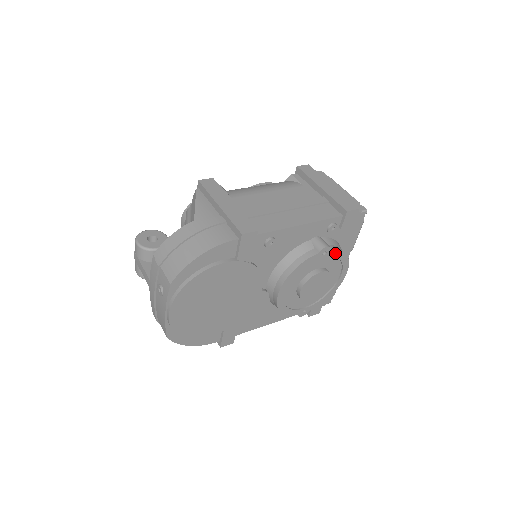
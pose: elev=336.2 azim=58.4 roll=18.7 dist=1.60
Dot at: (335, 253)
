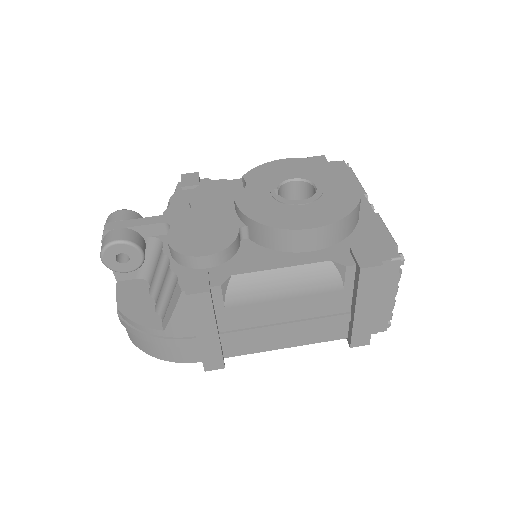
Dot at: occluded
